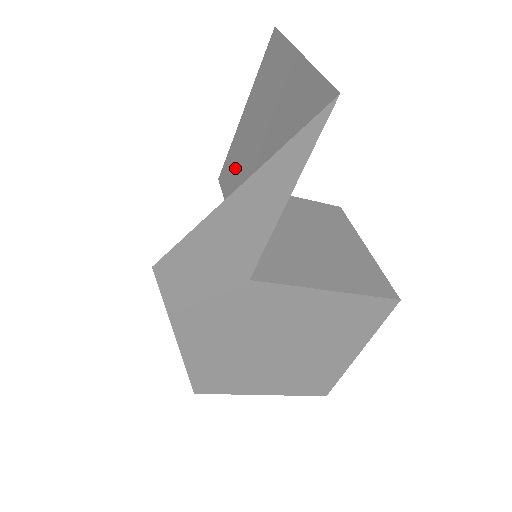
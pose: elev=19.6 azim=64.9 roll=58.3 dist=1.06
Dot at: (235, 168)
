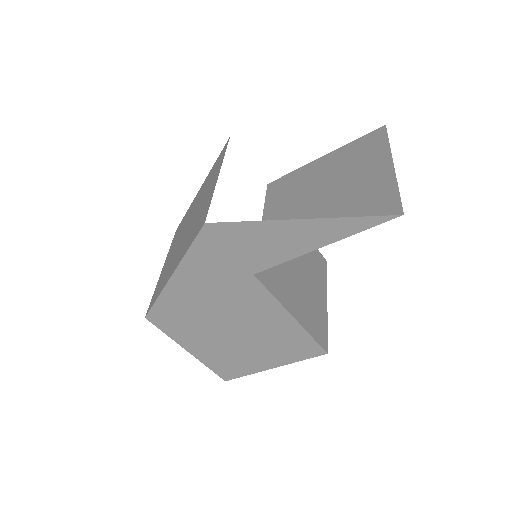
Dot at: (289, 189)
